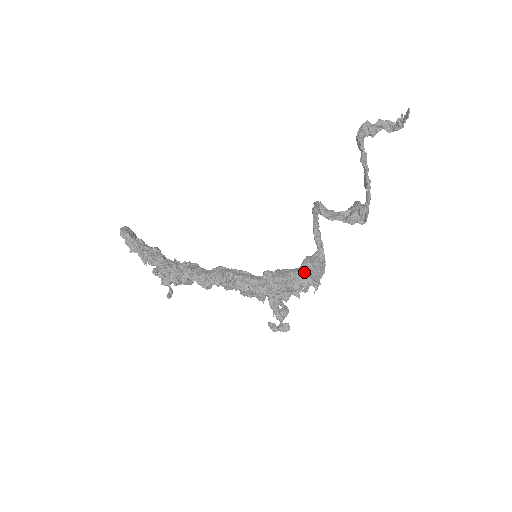
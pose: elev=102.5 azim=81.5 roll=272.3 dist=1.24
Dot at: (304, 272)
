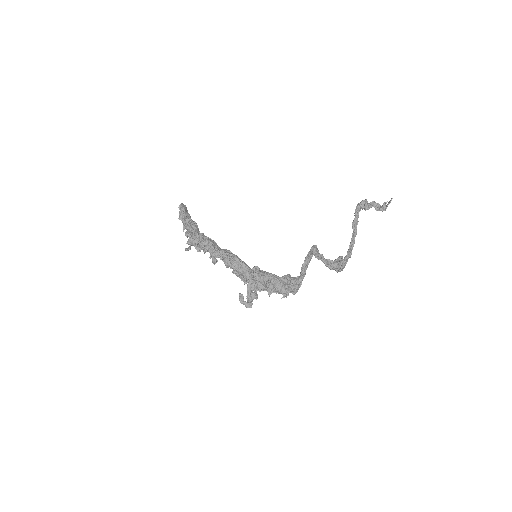
Dot at: (281, 279)
